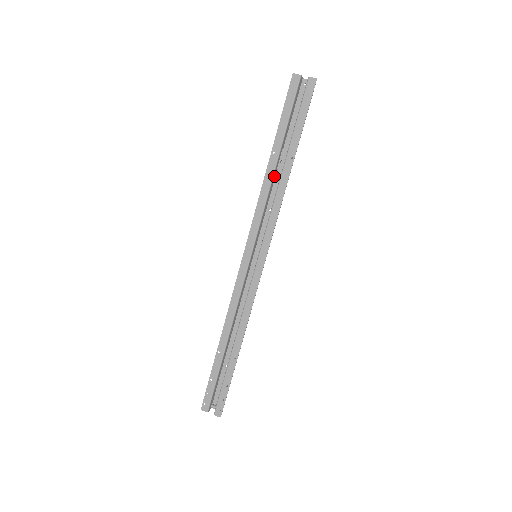
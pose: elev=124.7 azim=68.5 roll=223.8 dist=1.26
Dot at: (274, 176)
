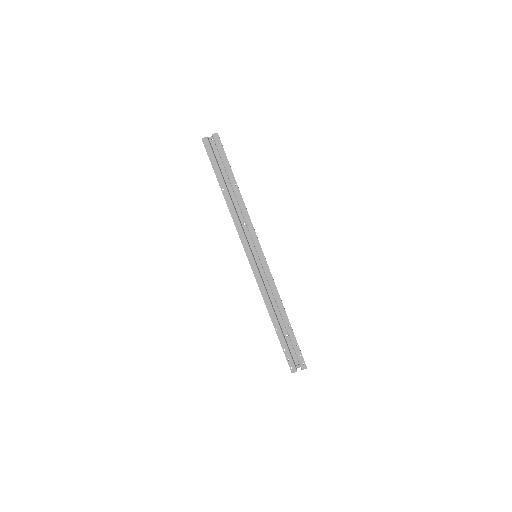
Dot at: (233, 203)
